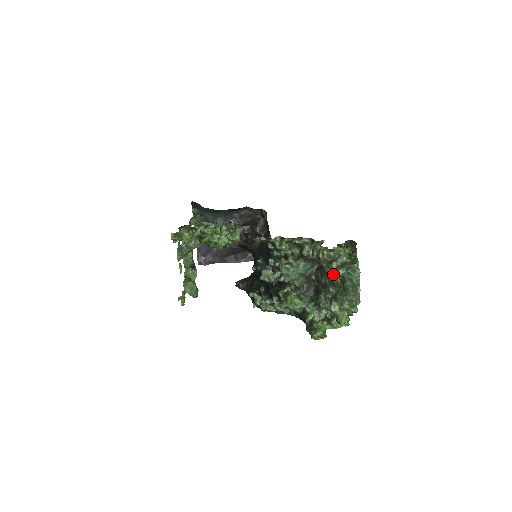
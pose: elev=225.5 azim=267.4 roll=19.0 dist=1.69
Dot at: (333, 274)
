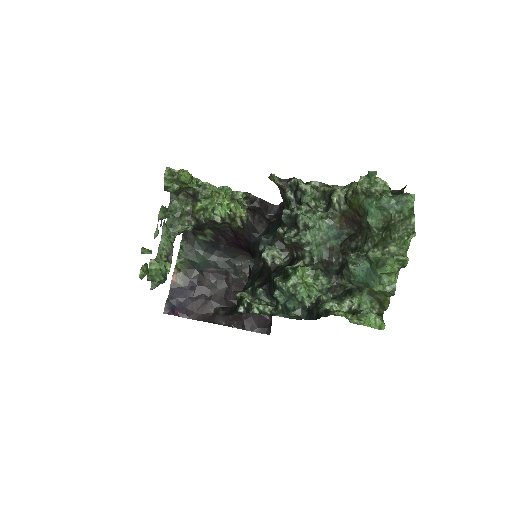
Dot at: (375, 204)
